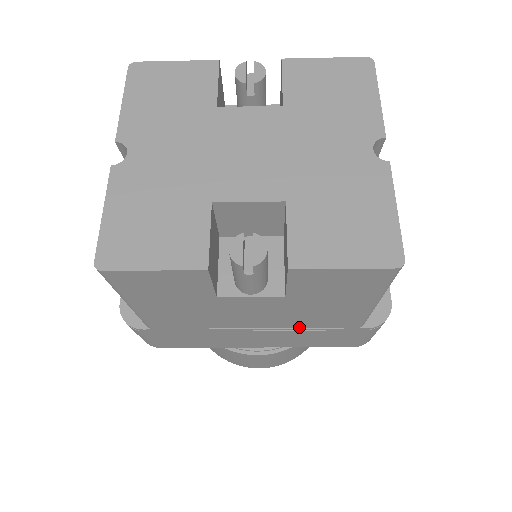
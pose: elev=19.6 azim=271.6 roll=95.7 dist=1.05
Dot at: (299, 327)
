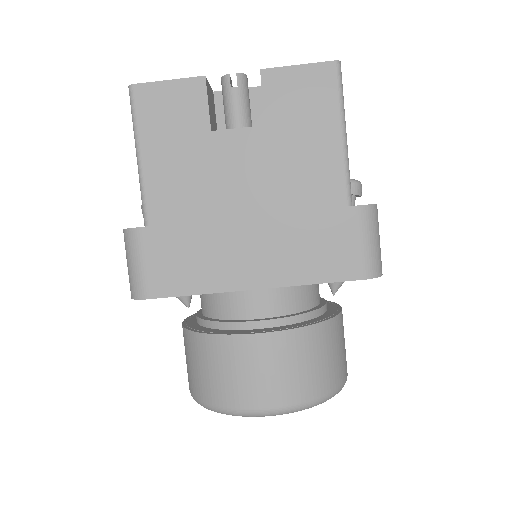
Dot at: (289, 210)
